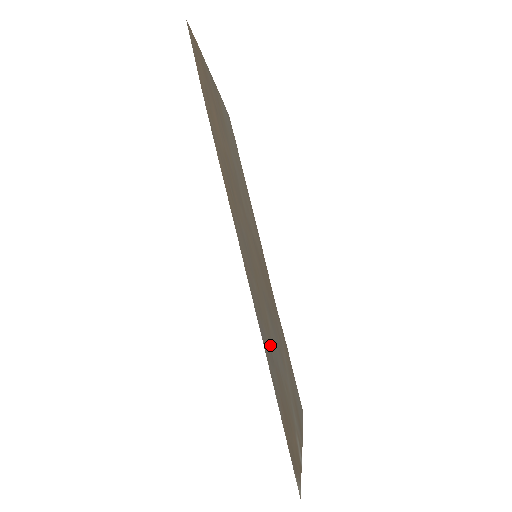
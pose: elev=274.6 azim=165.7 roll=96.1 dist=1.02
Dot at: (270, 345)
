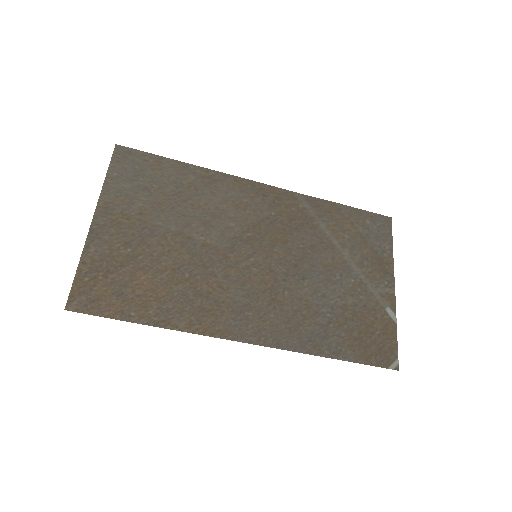
Dot at: (316, 320)
